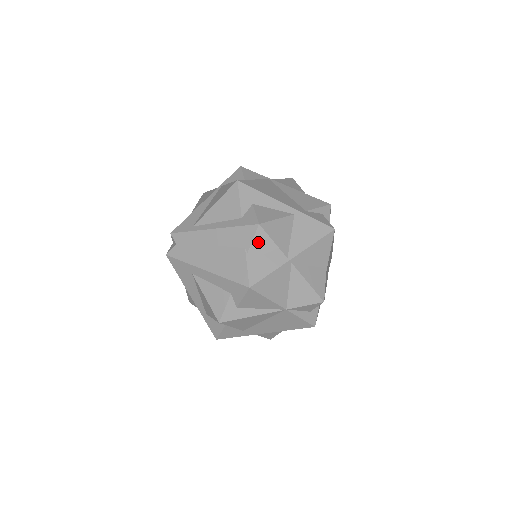
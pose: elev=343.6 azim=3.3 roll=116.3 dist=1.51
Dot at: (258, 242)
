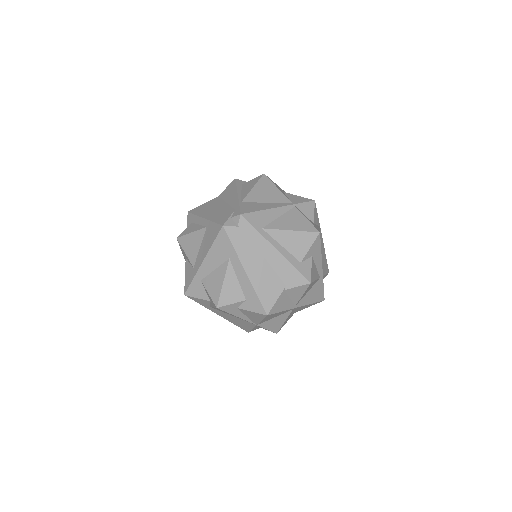
Dot at: (297, 290)
